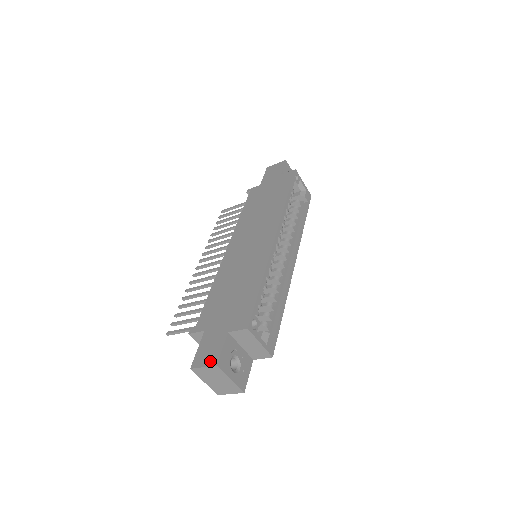
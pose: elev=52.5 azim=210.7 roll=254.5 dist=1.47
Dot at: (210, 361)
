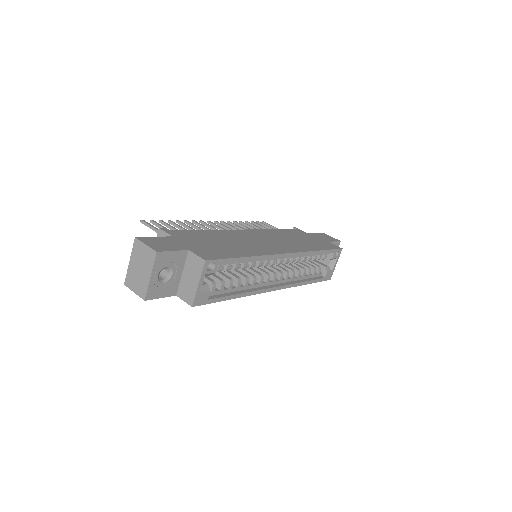
Dot at: (155, 247)
